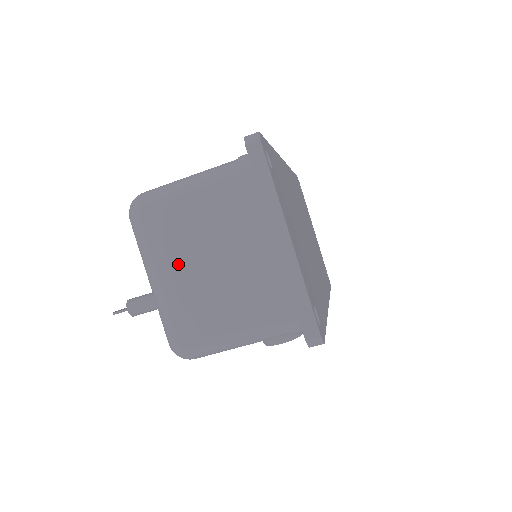
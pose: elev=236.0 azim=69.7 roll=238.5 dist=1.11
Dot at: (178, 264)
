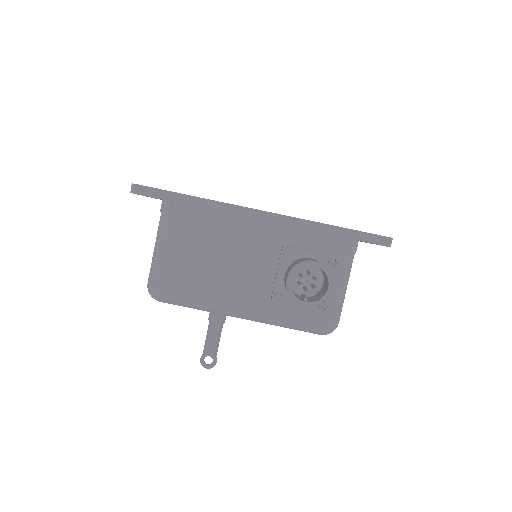
Dot at: occluded
